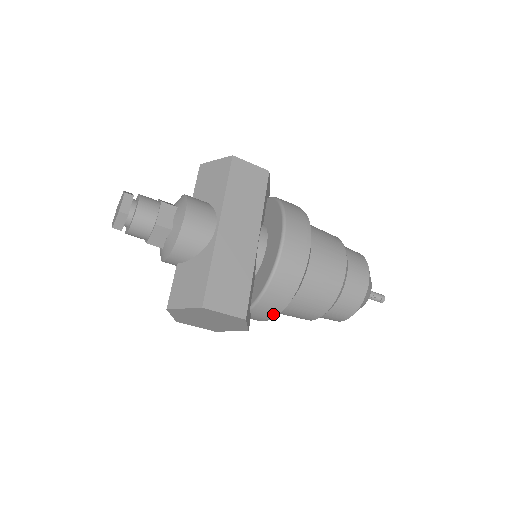
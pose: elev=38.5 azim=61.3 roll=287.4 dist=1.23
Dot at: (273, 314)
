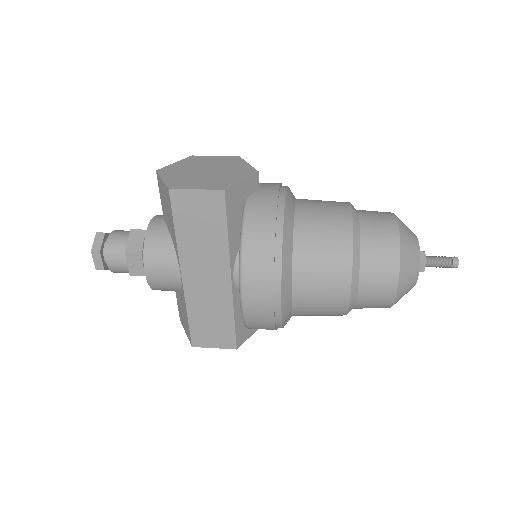
Dot at: occluded
